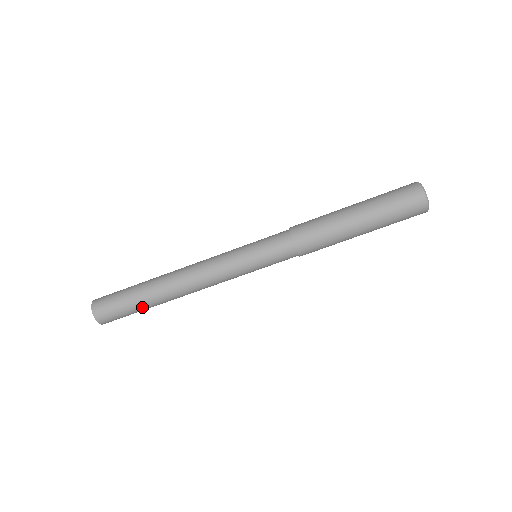
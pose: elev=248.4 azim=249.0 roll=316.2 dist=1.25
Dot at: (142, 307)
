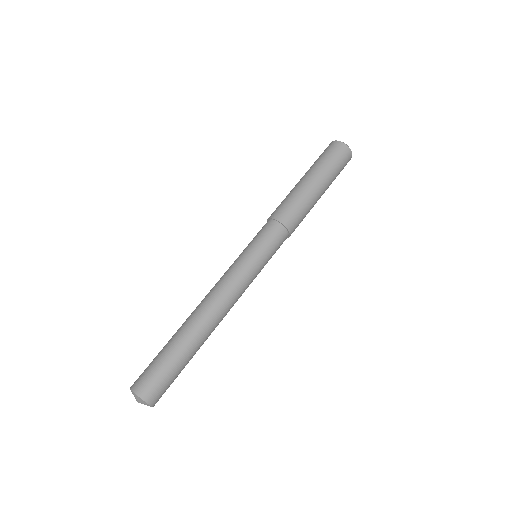
Dot at: (187, 361)
